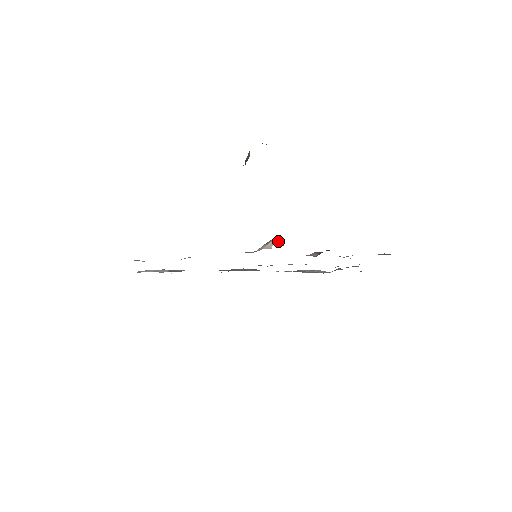
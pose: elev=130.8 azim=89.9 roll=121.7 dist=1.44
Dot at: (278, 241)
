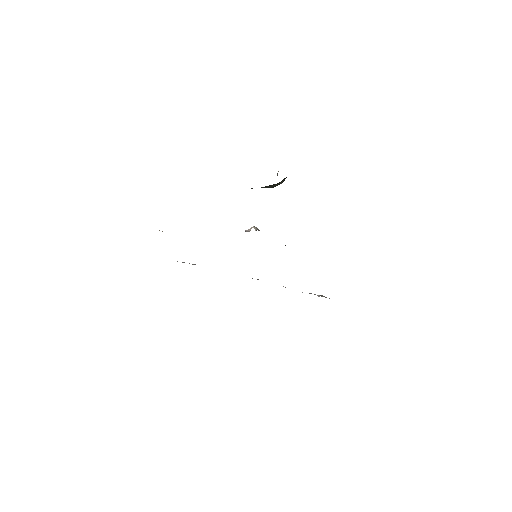
Dot at: (258, 229)
